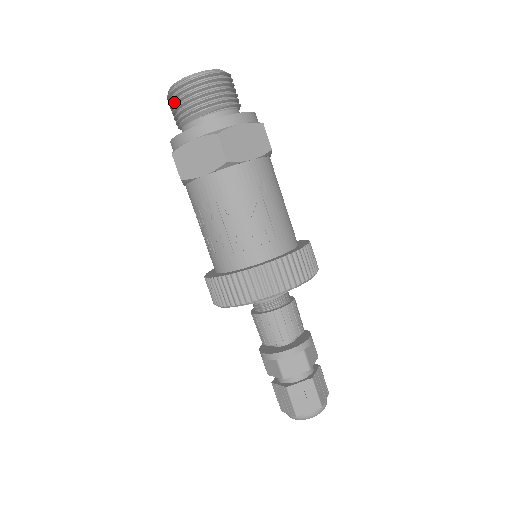
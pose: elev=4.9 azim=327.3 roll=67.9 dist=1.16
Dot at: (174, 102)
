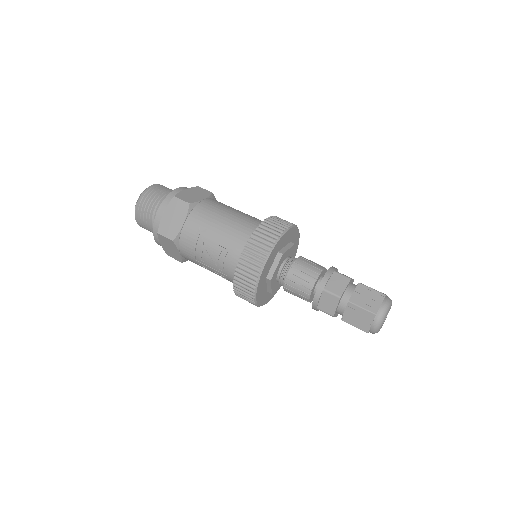
Dot at: occluded
